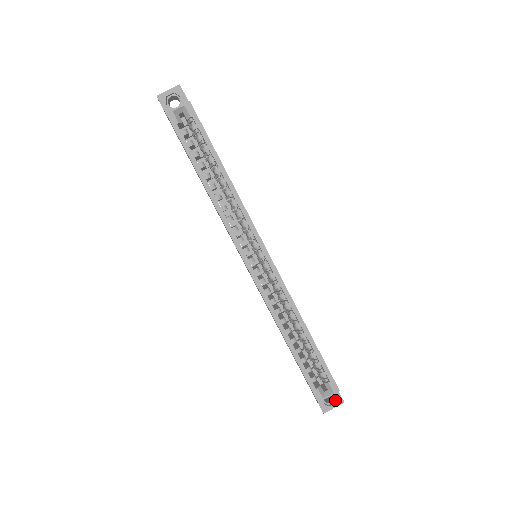
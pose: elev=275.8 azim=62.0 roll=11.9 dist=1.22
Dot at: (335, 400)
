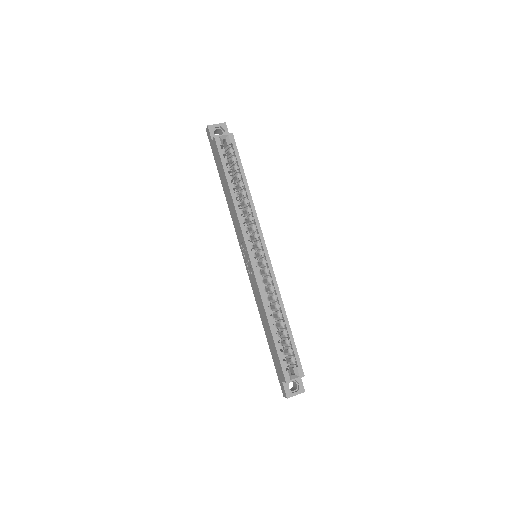
Dot at: (298, 389)
